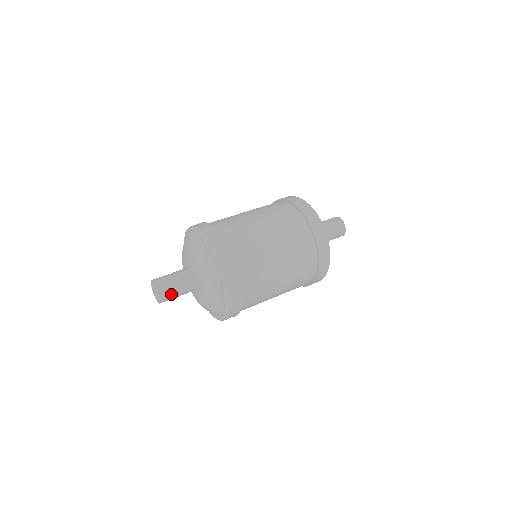
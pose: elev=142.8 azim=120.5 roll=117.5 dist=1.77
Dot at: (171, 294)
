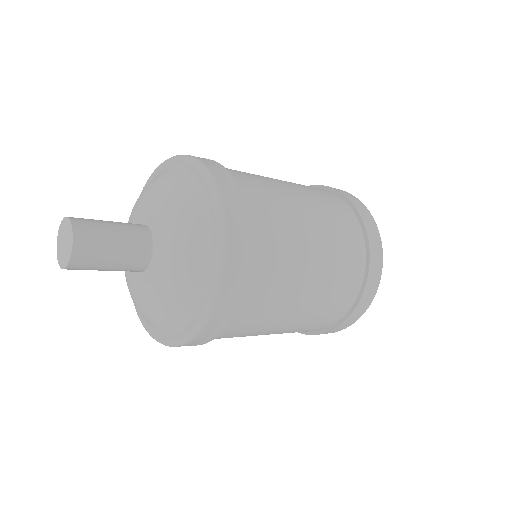
Dot at: (98, 252)
